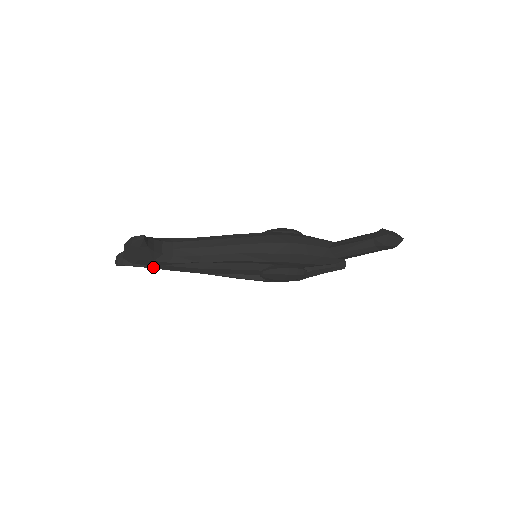
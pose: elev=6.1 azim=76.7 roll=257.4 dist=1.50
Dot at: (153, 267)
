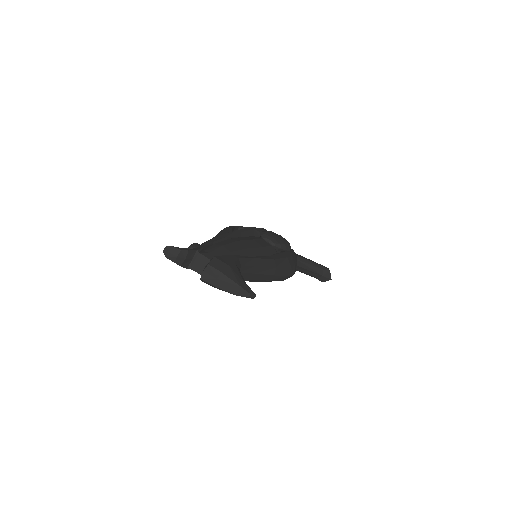
Dot at: occluded
